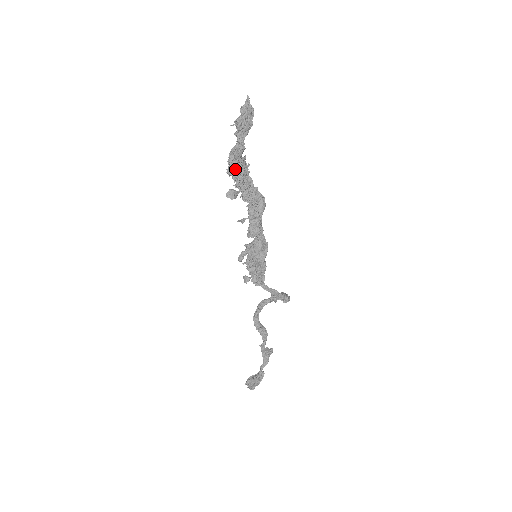
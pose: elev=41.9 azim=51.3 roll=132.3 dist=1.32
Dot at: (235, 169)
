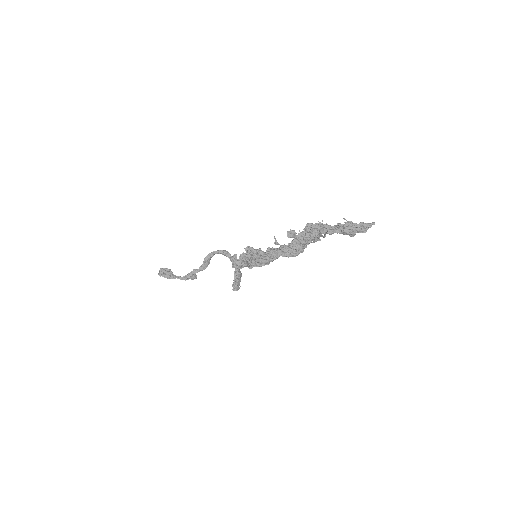
Dot at: (312, 232)
